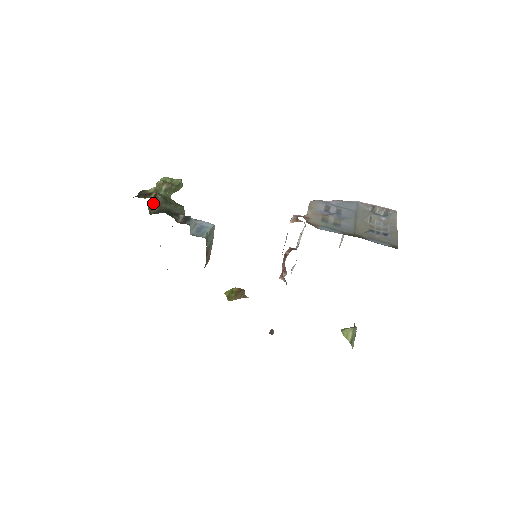
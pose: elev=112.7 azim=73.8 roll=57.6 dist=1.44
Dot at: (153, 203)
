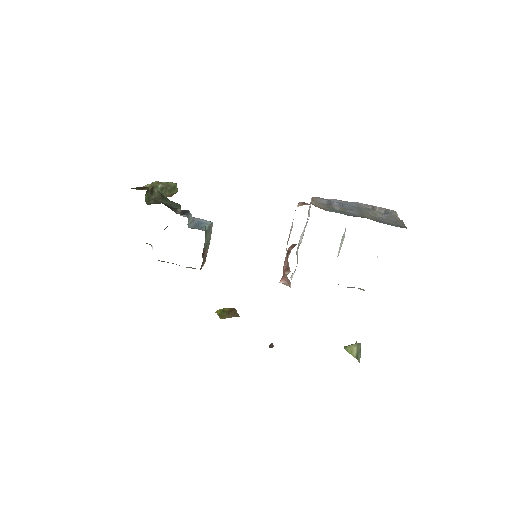
Dot at: (150, 195)
